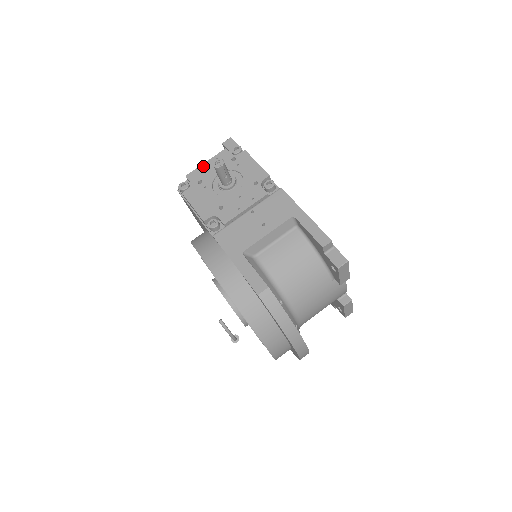
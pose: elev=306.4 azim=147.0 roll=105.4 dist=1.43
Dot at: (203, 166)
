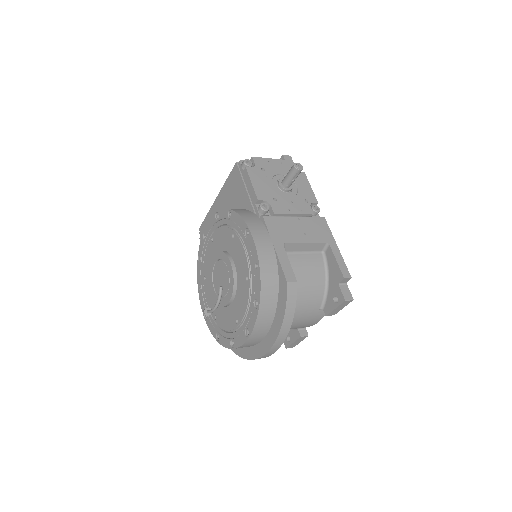
Dot at: (269, 160)
